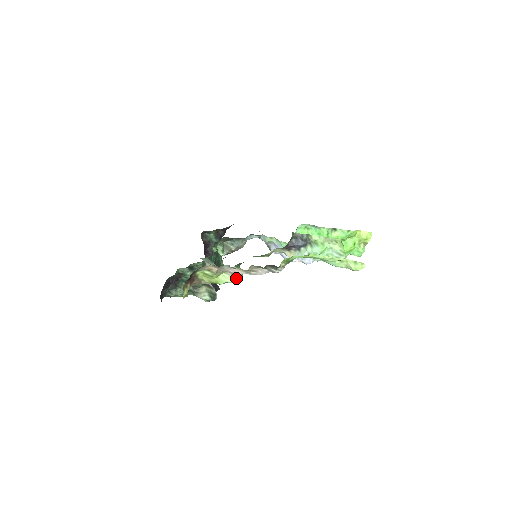
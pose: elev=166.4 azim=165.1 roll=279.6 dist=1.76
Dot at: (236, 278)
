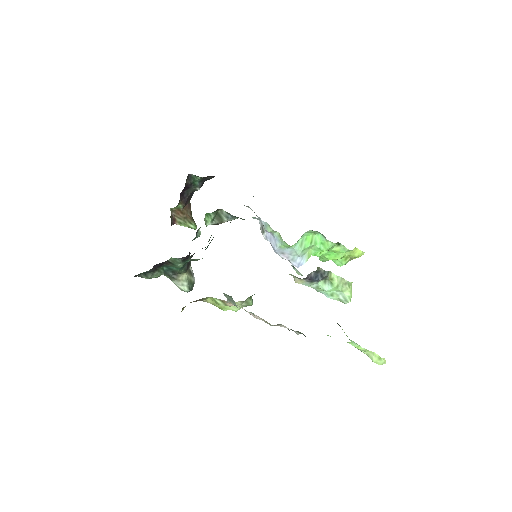
Dot at: (242, 306)
